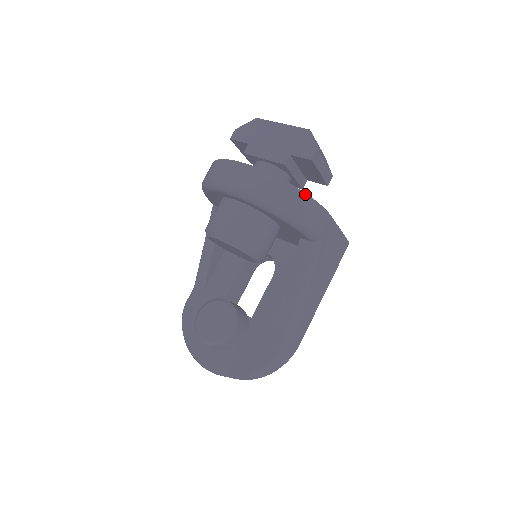
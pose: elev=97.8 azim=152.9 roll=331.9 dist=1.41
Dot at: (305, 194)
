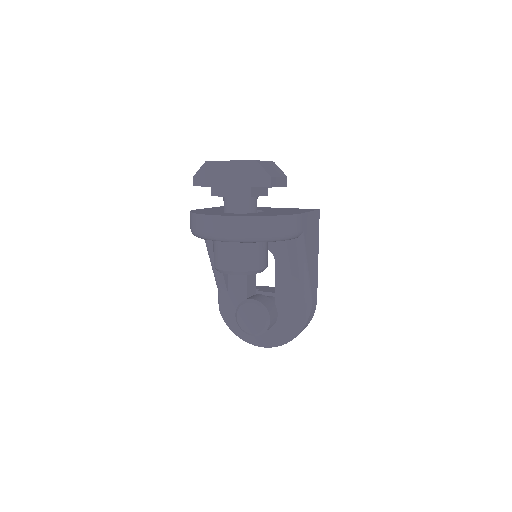
Dot at: (278, 216)
